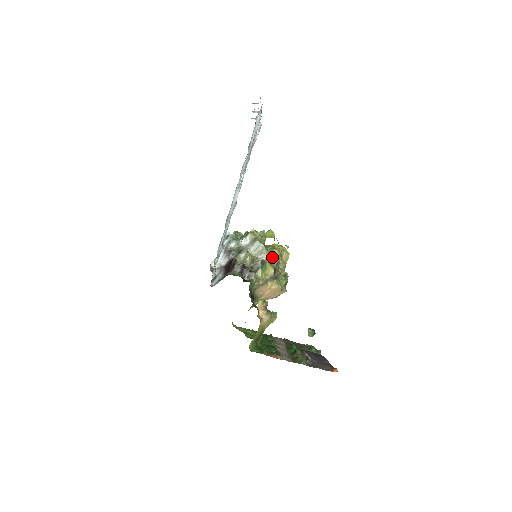
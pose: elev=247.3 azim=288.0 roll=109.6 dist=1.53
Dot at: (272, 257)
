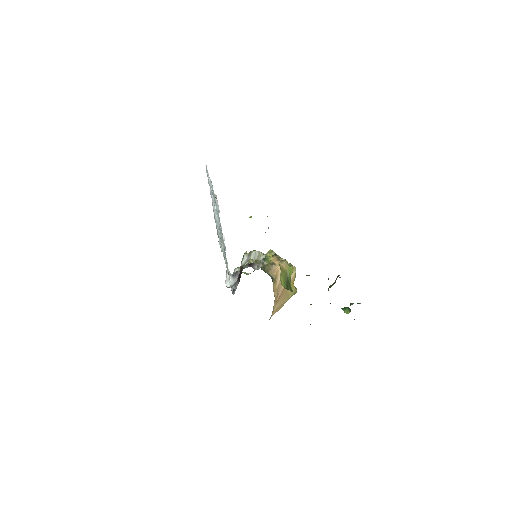
Dot at: occluded
